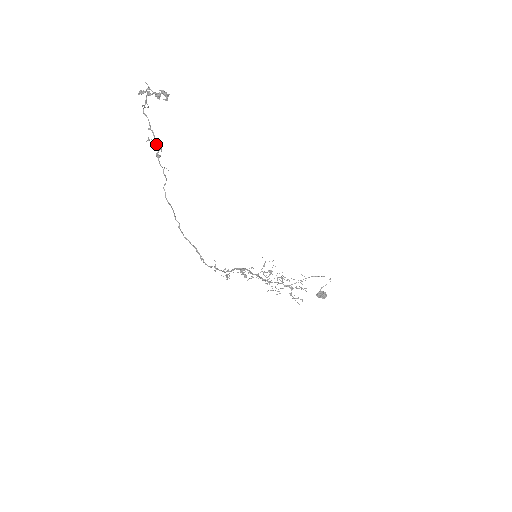
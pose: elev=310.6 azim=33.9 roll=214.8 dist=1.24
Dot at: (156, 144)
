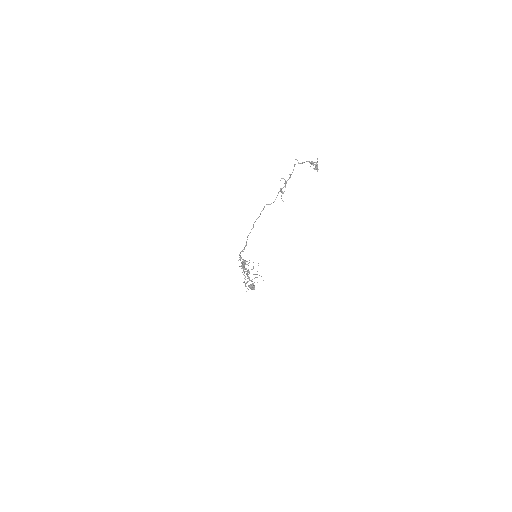
Dot at: (285, 183)
